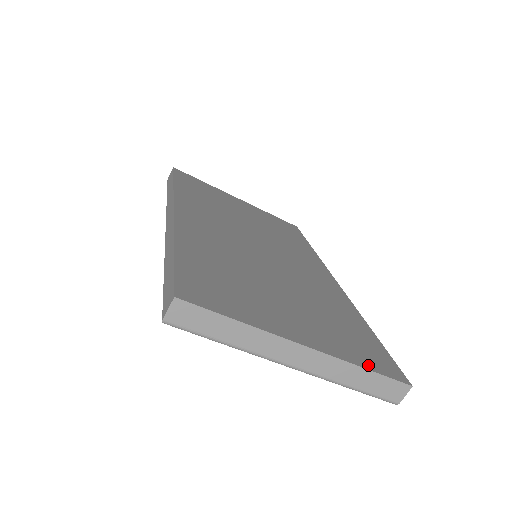
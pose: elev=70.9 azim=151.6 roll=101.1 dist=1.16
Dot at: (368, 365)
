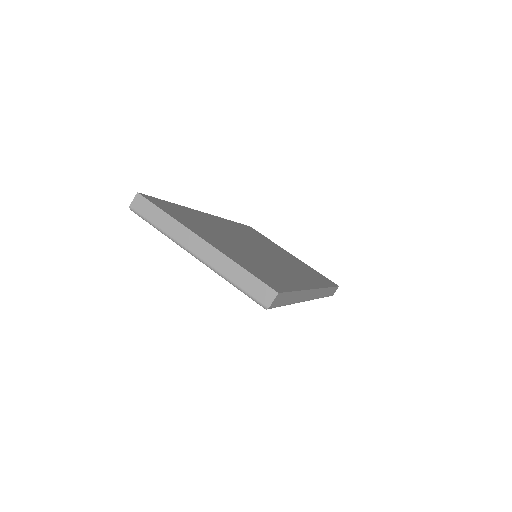
Dot at: (249, 270)
